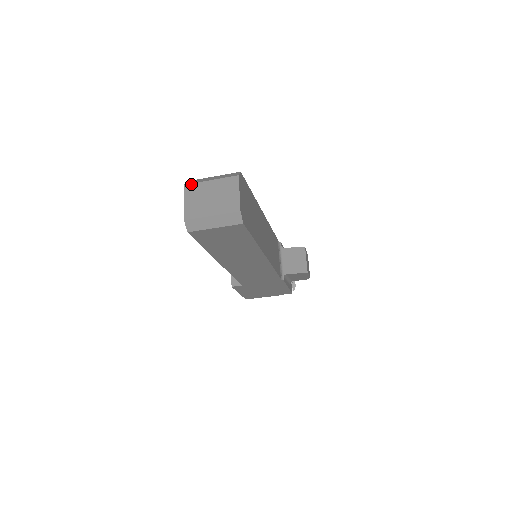
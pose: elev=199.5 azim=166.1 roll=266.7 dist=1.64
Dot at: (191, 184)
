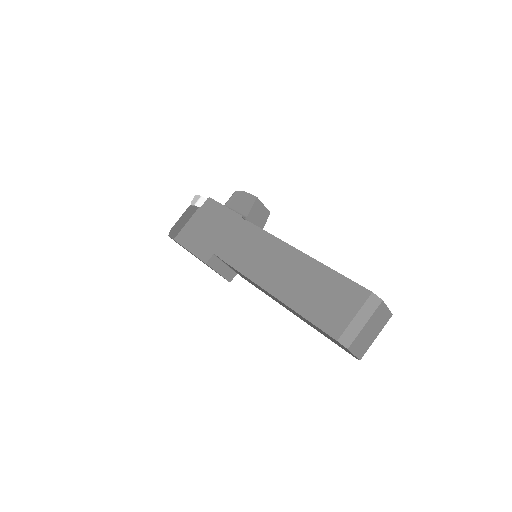
Dot at: (353, 343)
